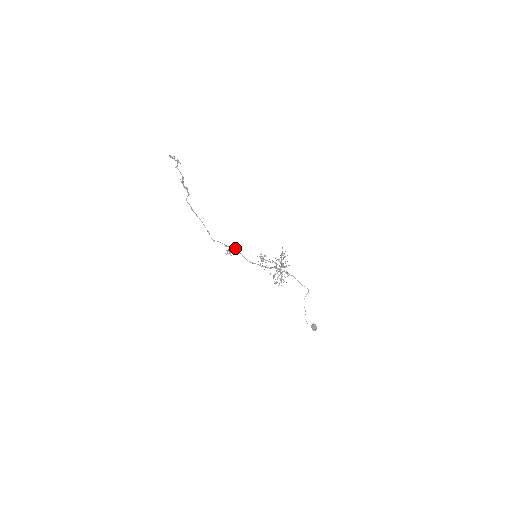
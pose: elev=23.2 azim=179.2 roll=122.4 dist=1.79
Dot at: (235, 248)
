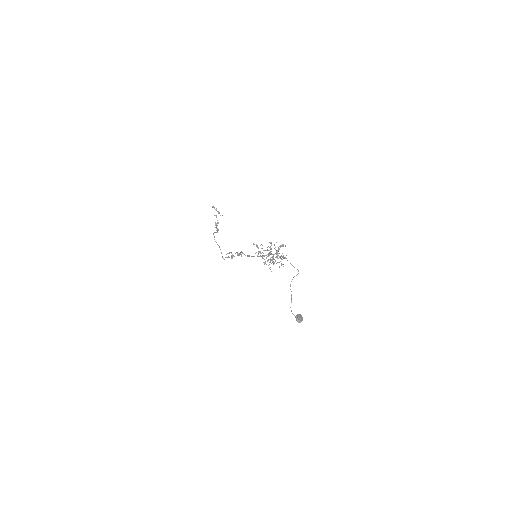
Dot at: (239, 254)
